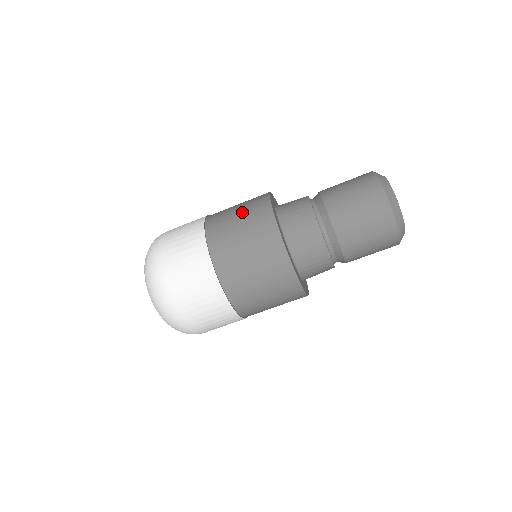
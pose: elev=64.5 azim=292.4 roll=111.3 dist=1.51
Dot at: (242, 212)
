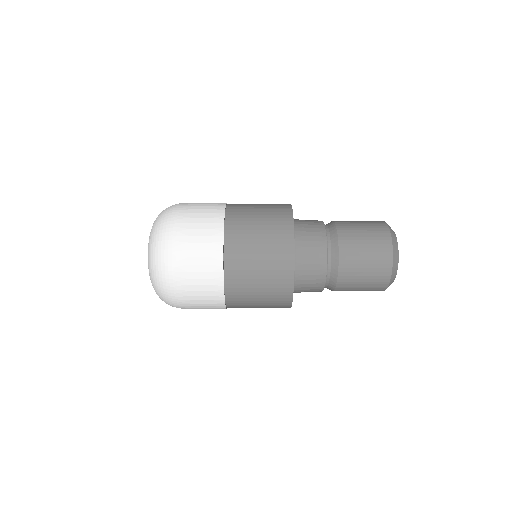
Dot at: (264, 207)
